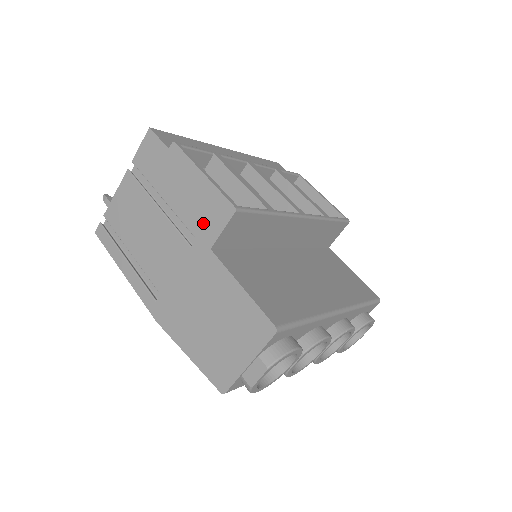
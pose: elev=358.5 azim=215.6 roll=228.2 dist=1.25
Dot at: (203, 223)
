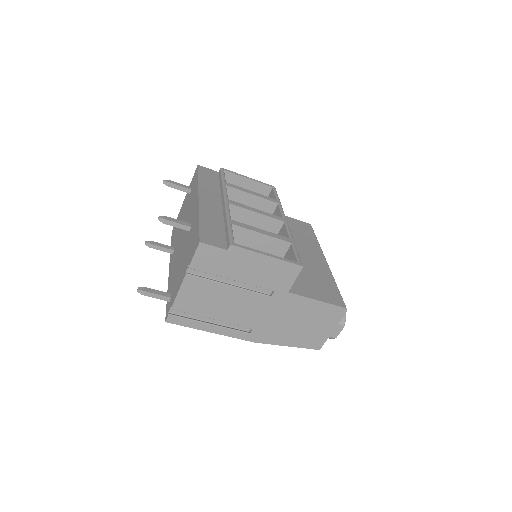
Dot at: (277, 282)
